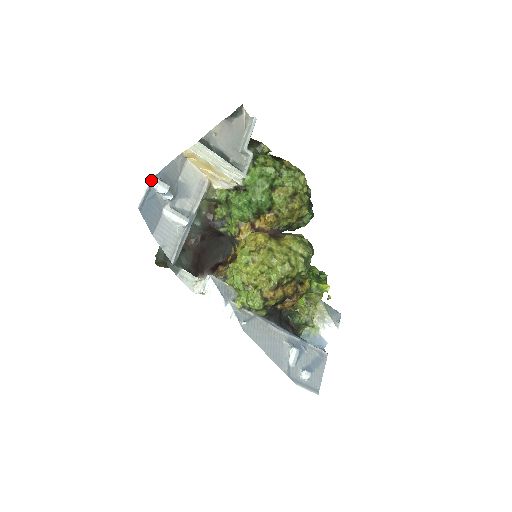
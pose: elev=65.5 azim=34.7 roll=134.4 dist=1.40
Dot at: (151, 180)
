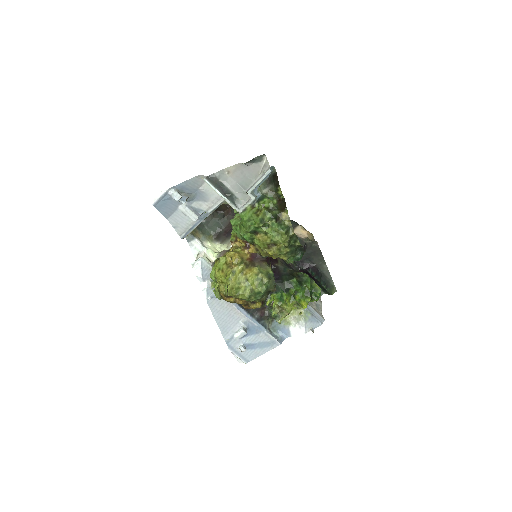
Dot at: (167, 190)
